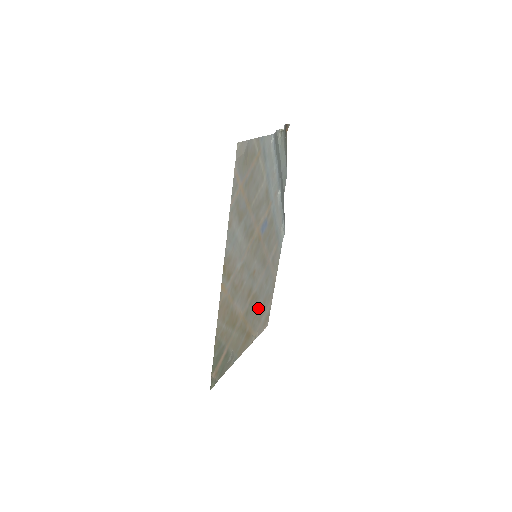
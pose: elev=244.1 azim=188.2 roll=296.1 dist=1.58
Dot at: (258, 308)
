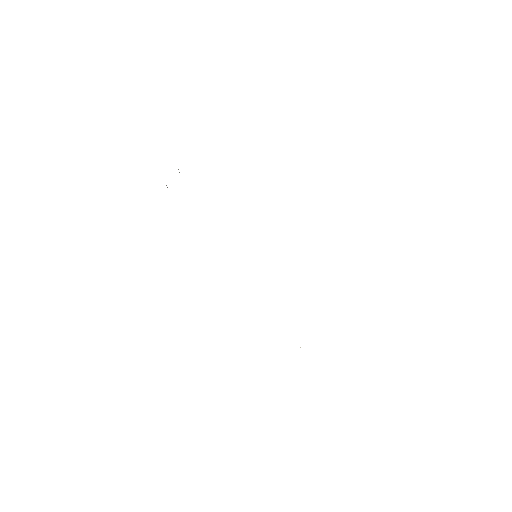
Dot at: occluded
